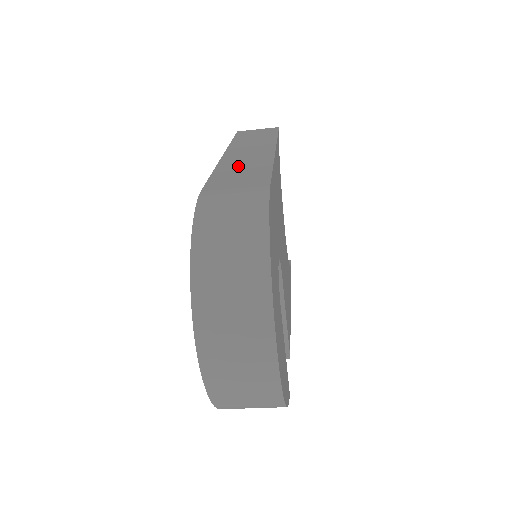
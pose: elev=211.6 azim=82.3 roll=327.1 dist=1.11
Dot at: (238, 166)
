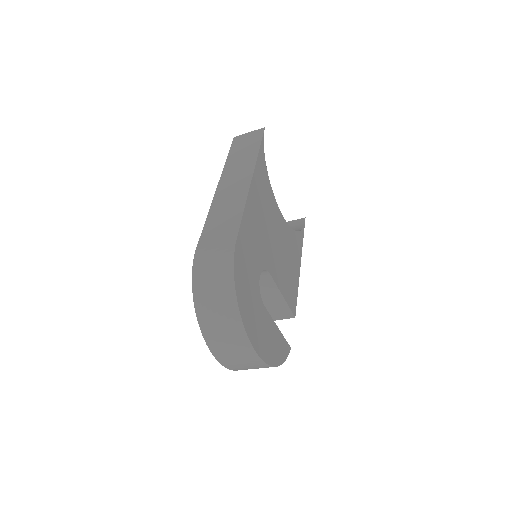
Dot at: (223, 209)
